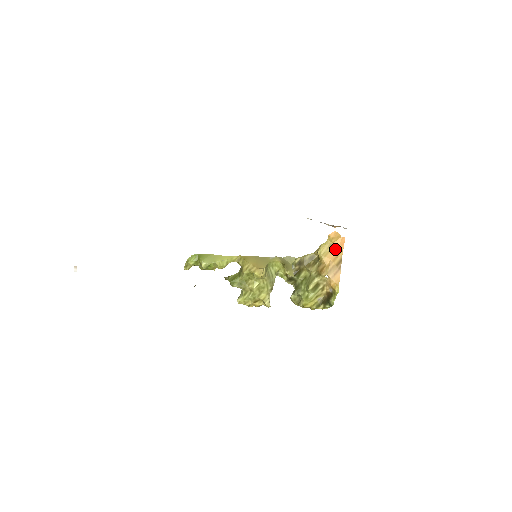
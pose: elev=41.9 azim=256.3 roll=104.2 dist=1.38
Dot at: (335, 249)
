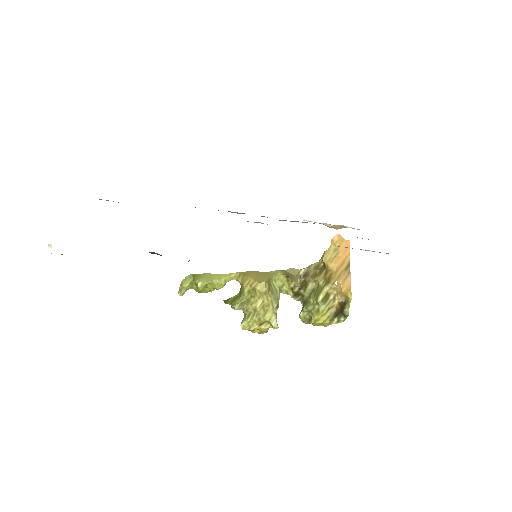
Dot at: (341, 253)
